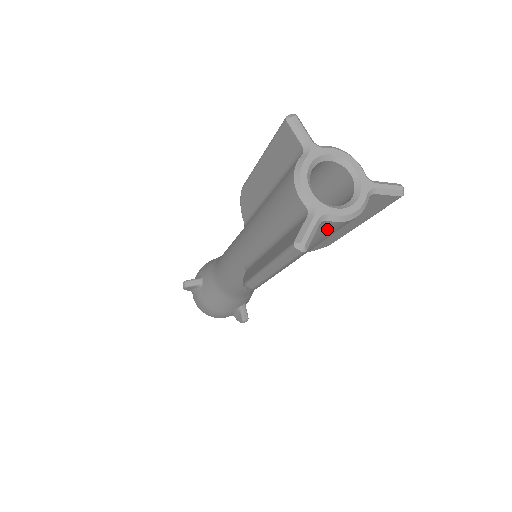
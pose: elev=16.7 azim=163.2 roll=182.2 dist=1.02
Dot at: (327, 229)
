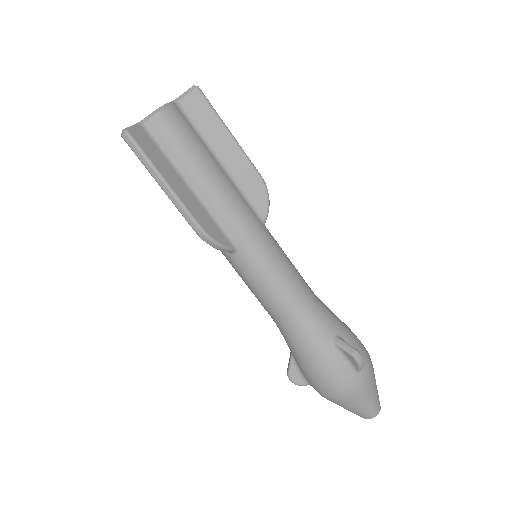
Dot at: (160, 130)
